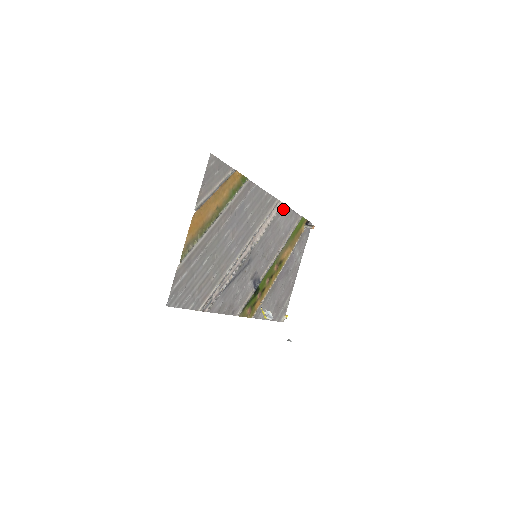
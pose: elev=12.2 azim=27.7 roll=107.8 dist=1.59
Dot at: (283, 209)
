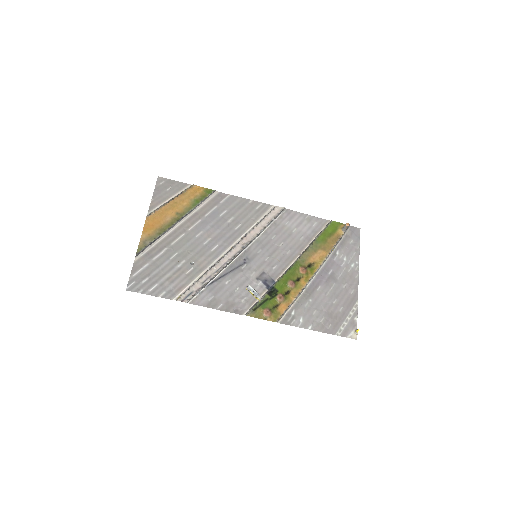
Dot at: (288, 214)
